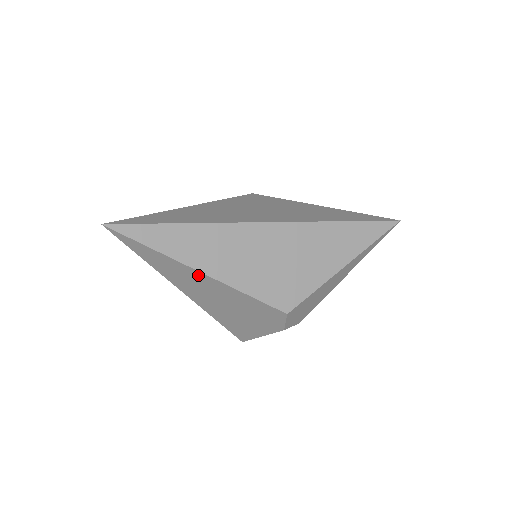
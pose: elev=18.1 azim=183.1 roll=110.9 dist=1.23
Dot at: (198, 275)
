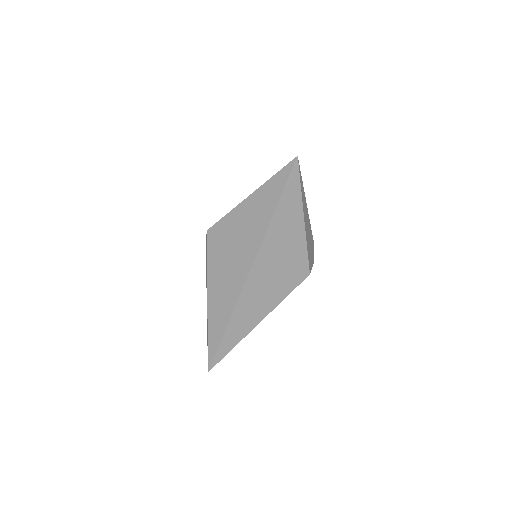
Dot at: occluded
